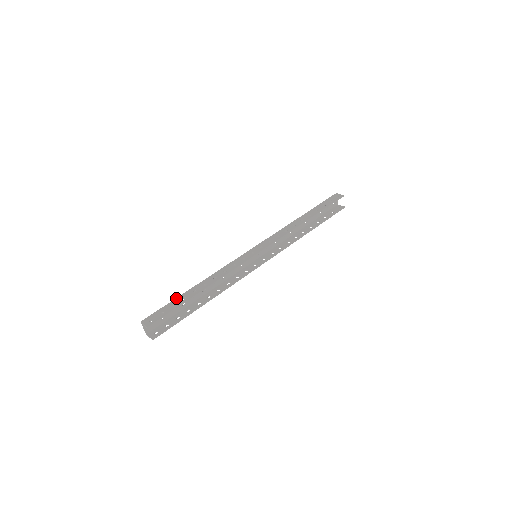
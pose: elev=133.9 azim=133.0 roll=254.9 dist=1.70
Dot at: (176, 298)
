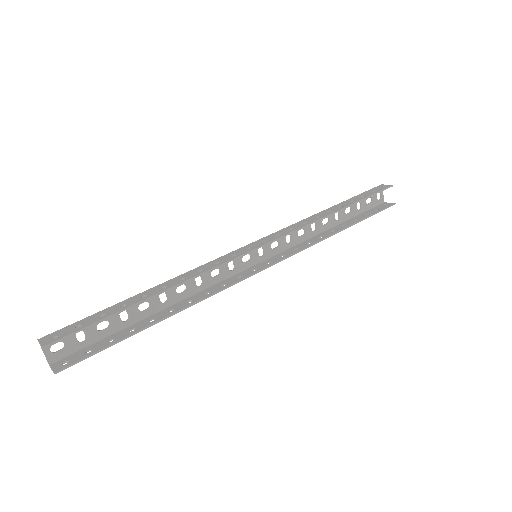
Dot at: (111, 306)
